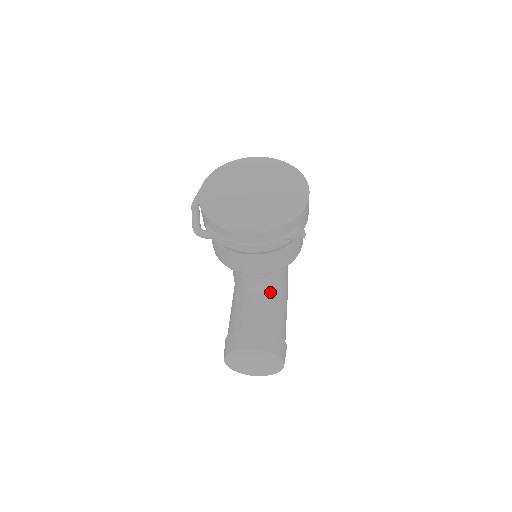
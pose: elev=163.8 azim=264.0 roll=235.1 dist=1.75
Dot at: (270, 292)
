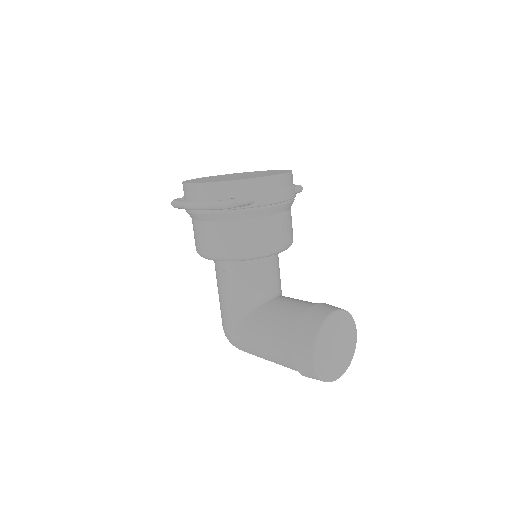
Dot at: occluded
